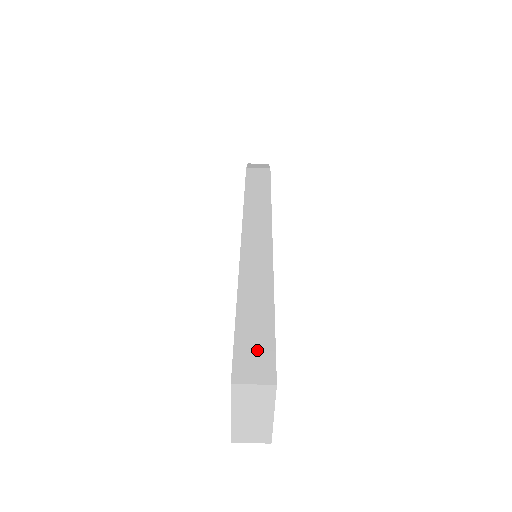
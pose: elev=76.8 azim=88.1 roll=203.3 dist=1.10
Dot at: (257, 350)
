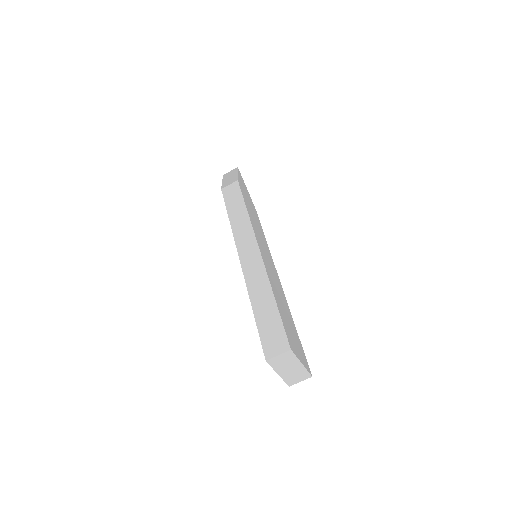
Dot at: (273, 333)
